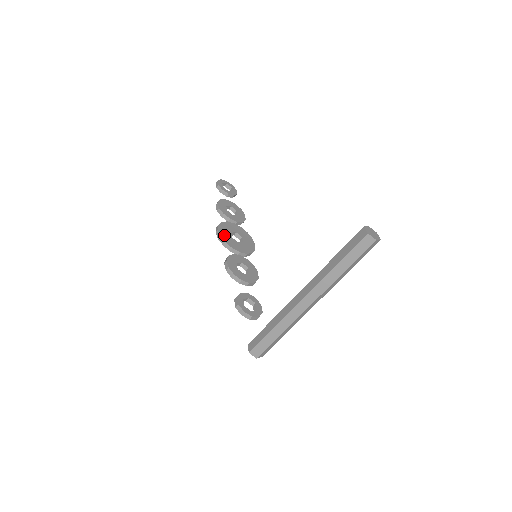
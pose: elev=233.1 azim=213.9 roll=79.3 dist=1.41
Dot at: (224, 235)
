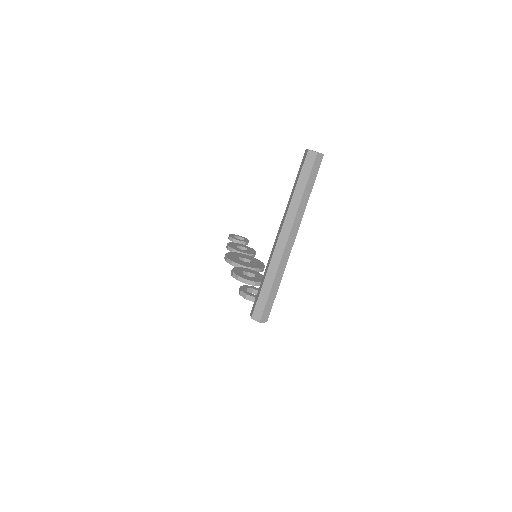
Dot at: (231, 258)
